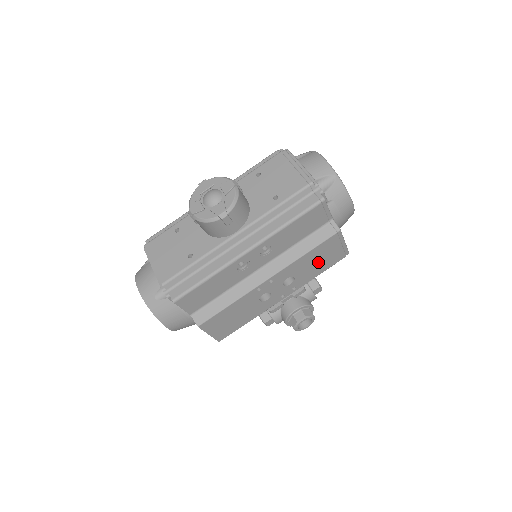
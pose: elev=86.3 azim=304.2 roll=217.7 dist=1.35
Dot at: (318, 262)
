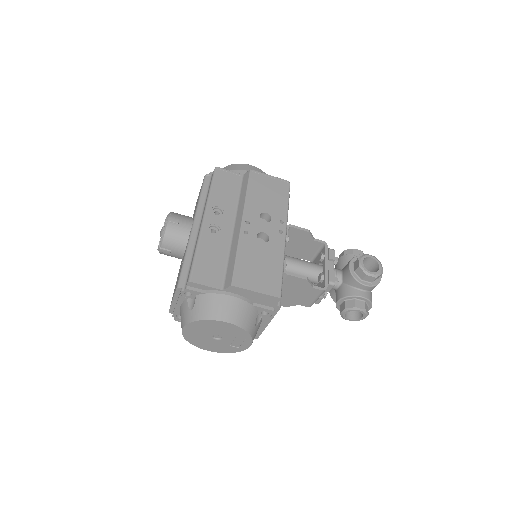
Dot at: (270, 195)
